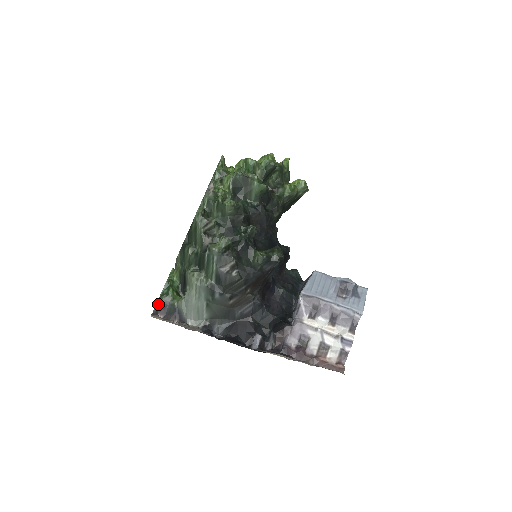
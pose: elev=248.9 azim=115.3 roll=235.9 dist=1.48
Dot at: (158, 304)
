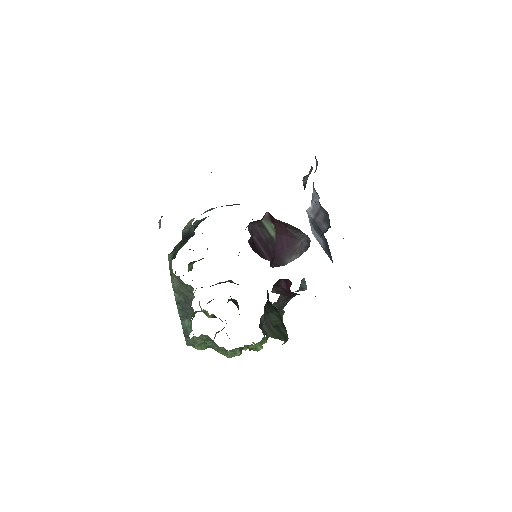
Dot at: (160, 219)
